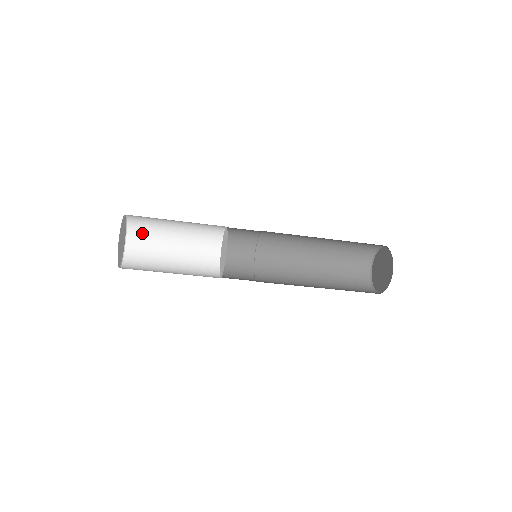
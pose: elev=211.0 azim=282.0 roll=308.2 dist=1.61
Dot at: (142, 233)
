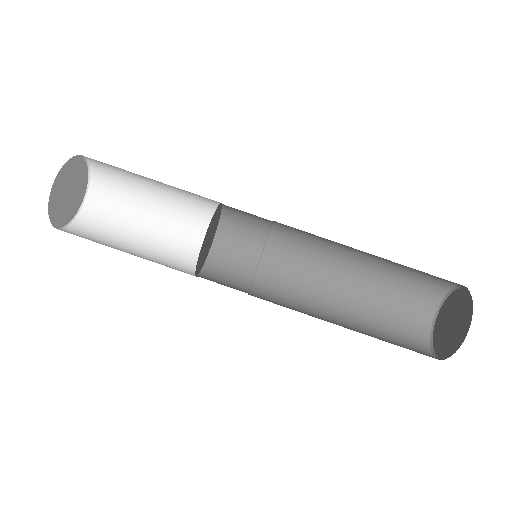
Dot at: occluded
